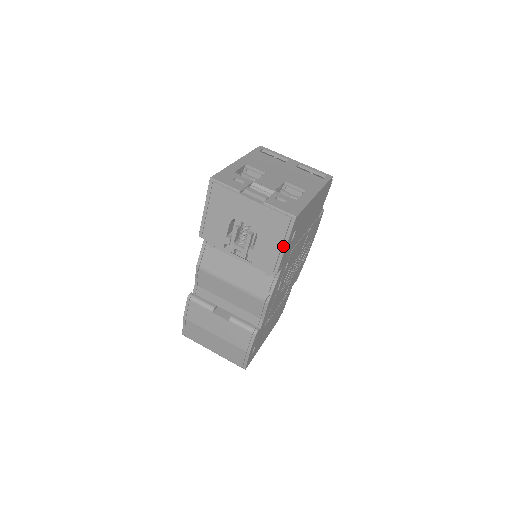
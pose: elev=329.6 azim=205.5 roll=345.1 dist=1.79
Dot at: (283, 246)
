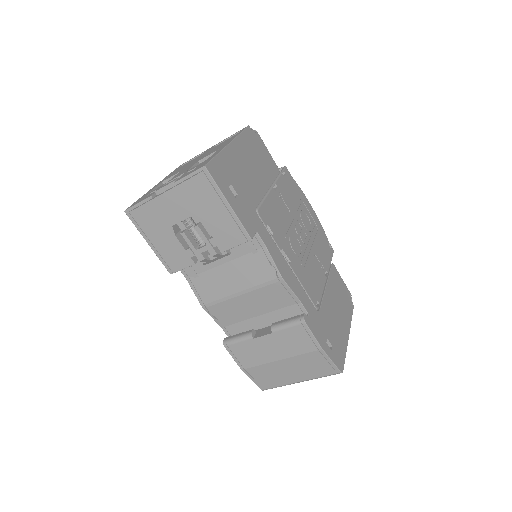
Dot at: (226, 205)
